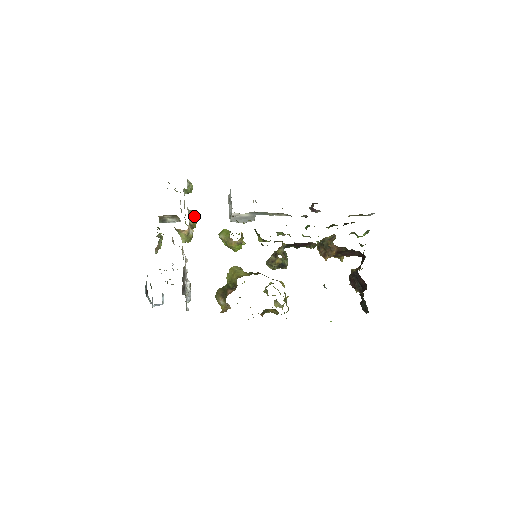
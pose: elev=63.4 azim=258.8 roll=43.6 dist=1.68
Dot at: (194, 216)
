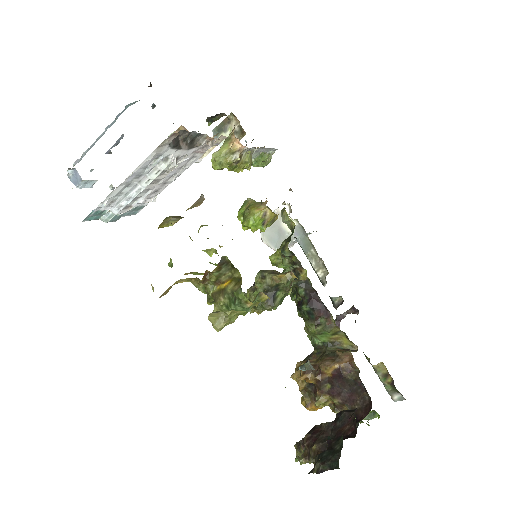
Dot at: (249, 162)
